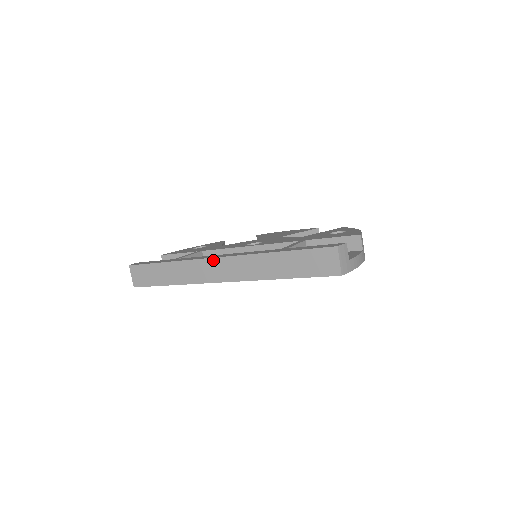
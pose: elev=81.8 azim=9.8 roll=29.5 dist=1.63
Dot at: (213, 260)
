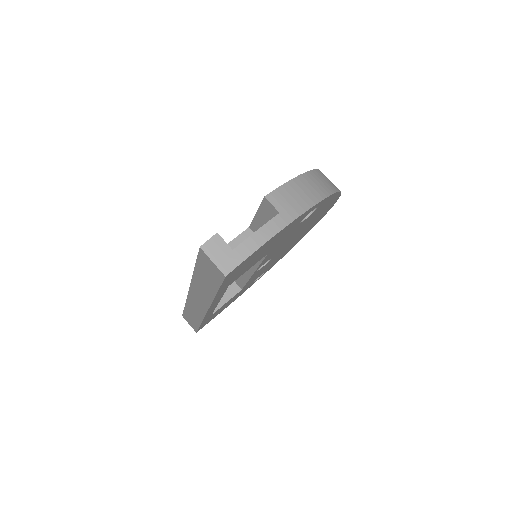
Dot at: (189, 295)
